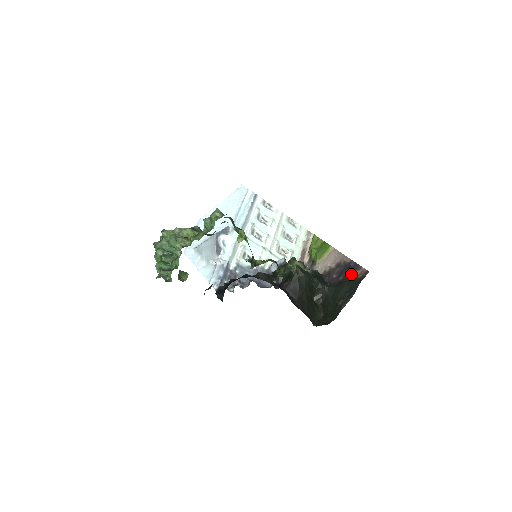
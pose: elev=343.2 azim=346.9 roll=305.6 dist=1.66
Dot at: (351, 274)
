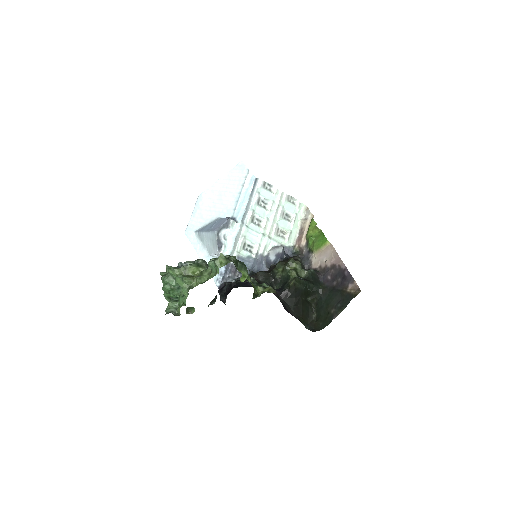
Dot at: (344, 285)
